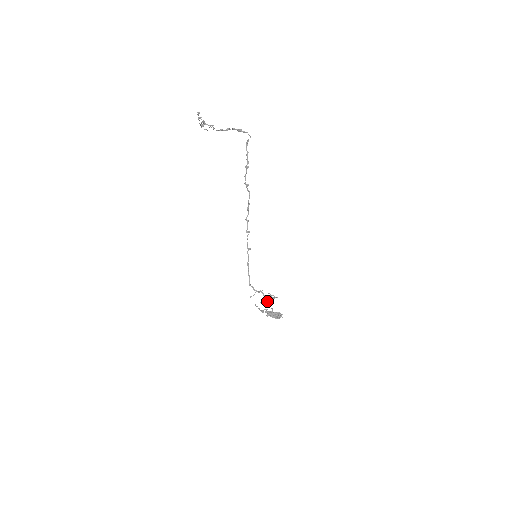
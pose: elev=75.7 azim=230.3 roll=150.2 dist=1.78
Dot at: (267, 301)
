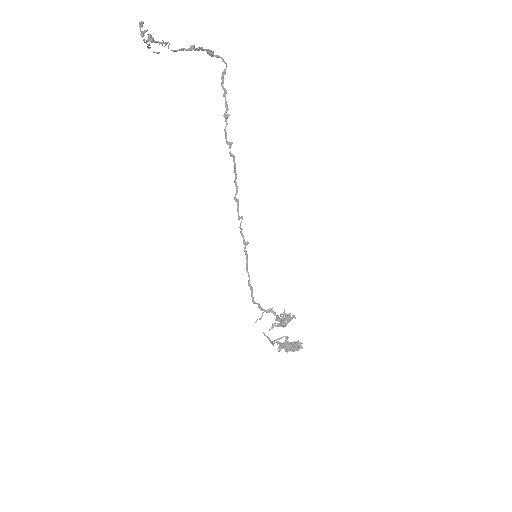
Dot at: (282, 324)
